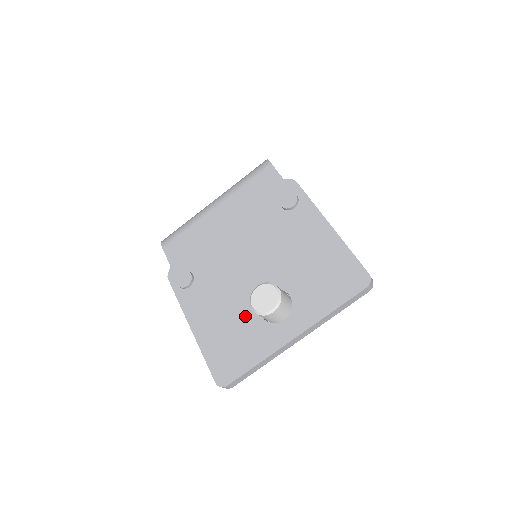
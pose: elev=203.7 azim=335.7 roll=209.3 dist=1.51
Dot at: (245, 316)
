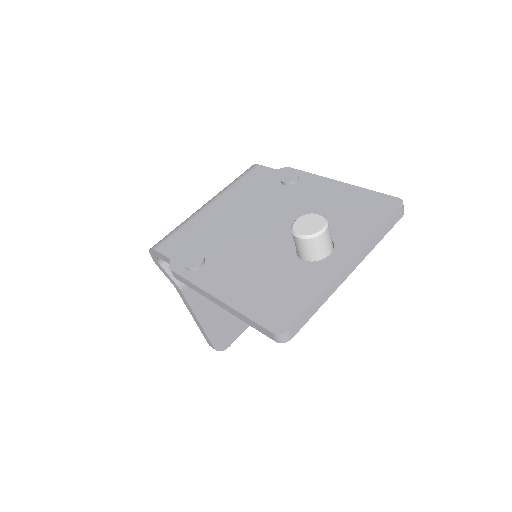
Dot at: (283, 266)
